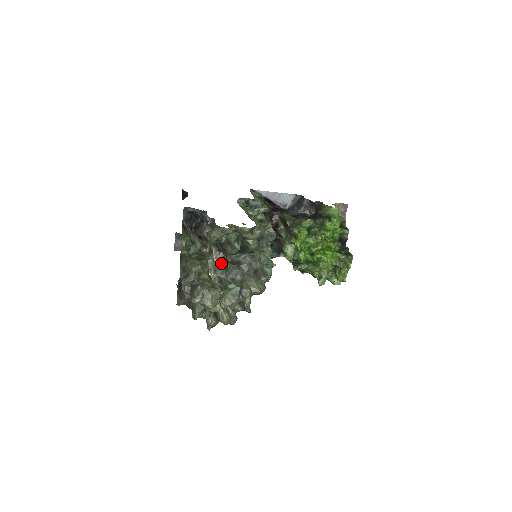
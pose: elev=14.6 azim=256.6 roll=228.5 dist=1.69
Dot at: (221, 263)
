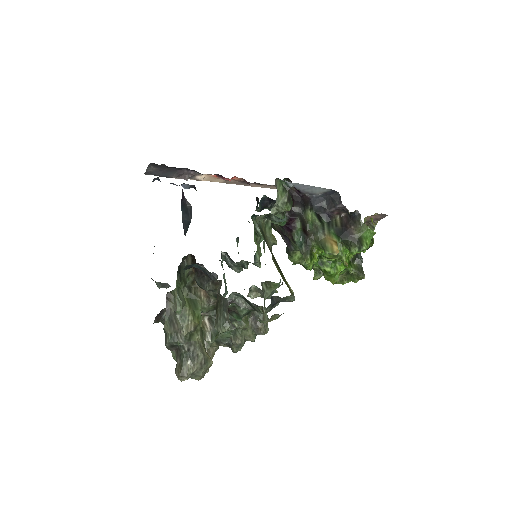
Dot at: occluded
